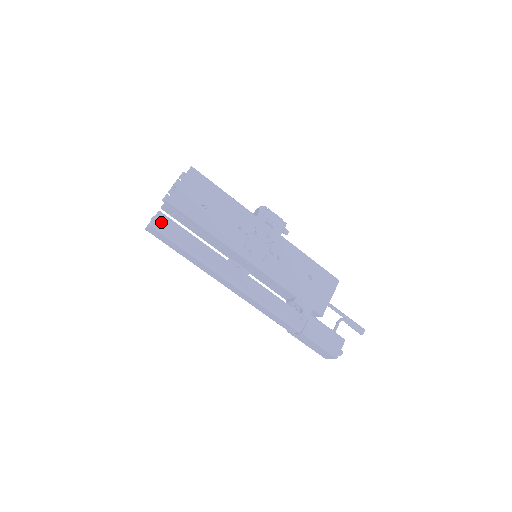
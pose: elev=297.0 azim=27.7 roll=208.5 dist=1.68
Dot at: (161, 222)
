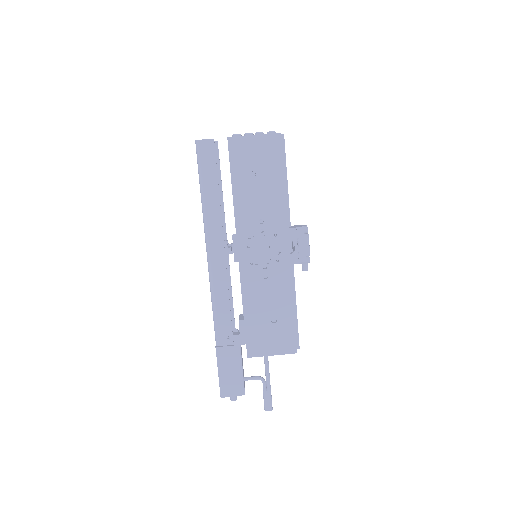
Dot at: (205, 149)
